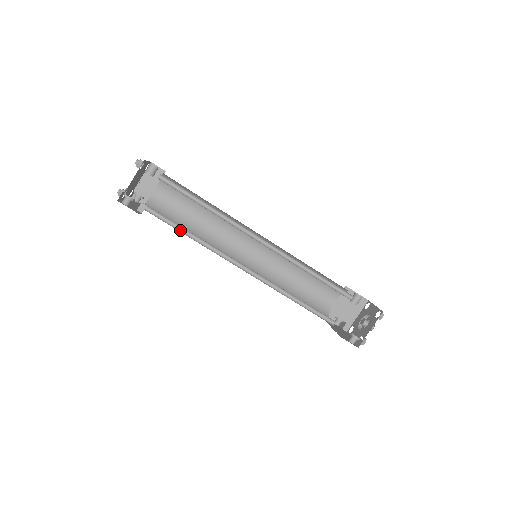
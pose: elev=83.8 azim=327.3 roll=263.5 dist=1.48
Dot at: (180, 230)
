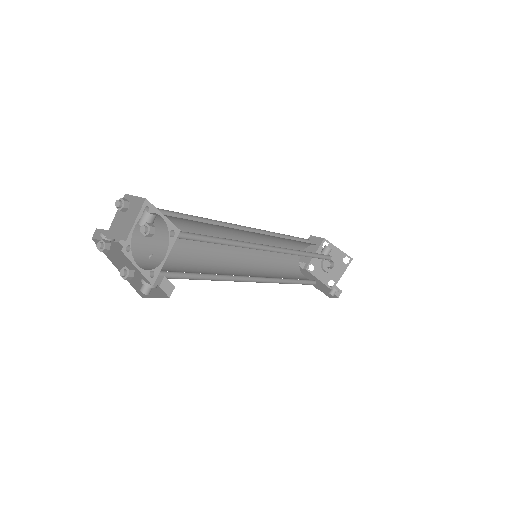
Dot at: (195, 276)
